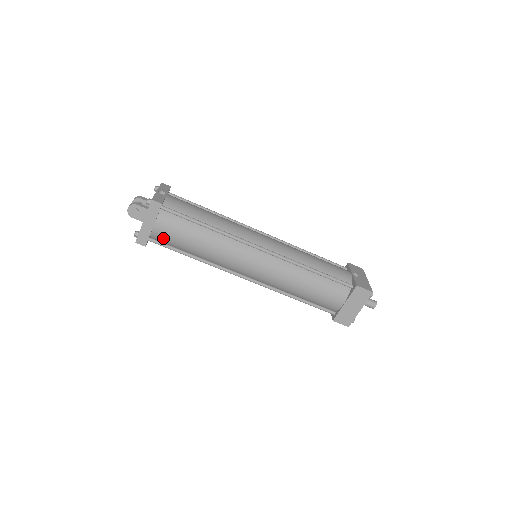
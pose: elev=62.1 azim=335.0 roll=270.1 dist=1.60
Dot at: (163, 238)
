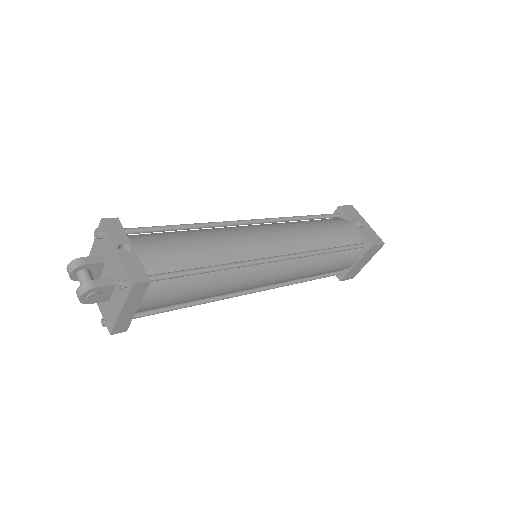
Dot at: (150, 309)
